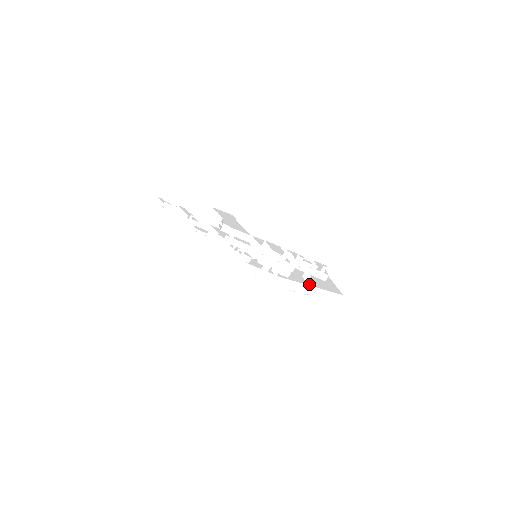
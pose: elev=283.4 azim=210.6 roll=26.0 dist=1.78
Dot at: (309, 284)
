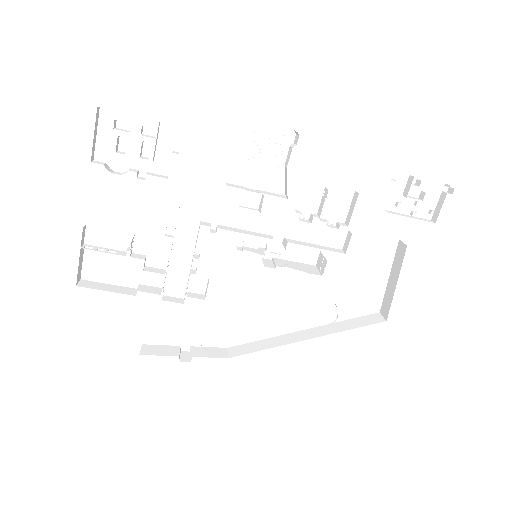
Dot at: (309, 323)
